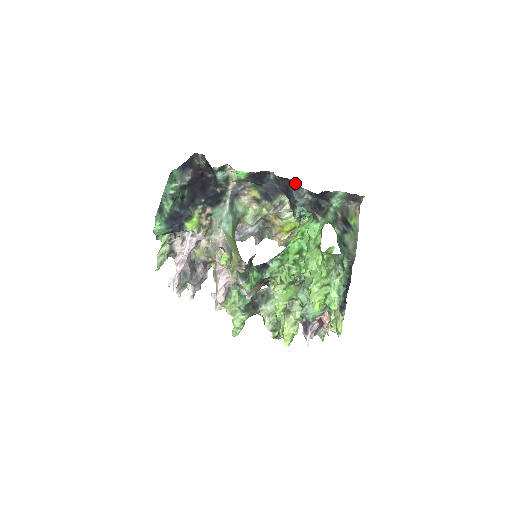
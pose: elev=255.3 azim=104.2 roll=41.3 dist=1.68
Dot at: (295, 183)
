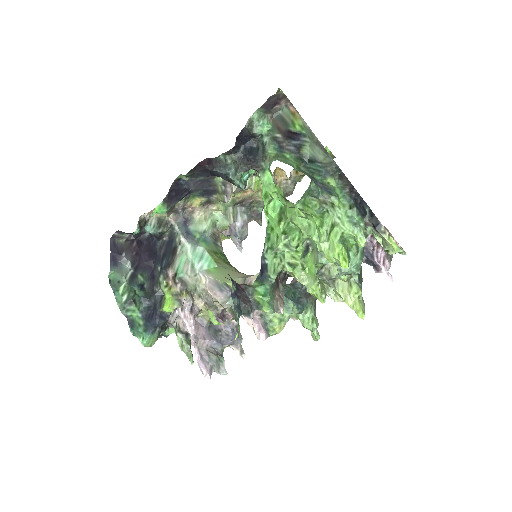
Dot at: (207, 161)
